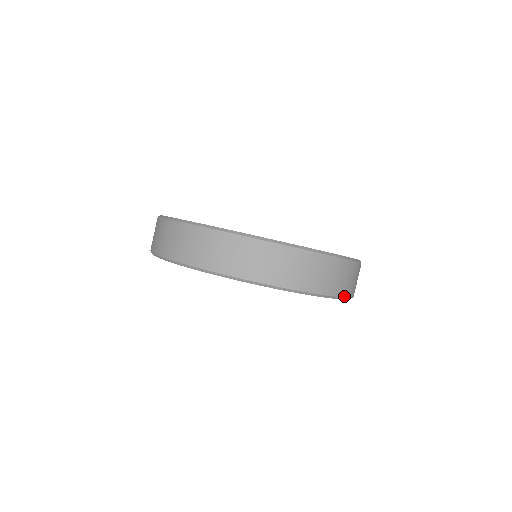
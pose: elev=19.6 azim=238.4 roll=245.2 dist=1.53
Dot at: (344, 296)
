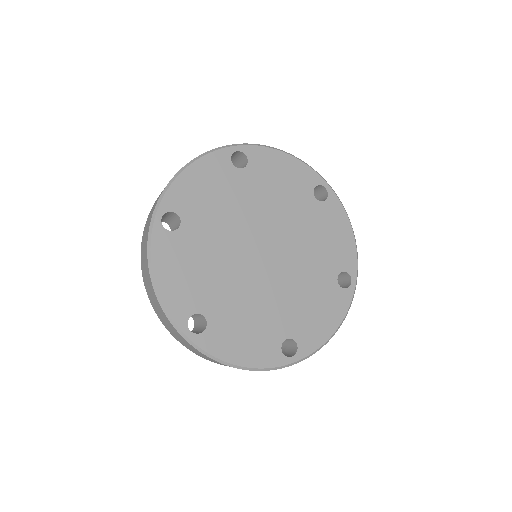
Dot at: occluded
